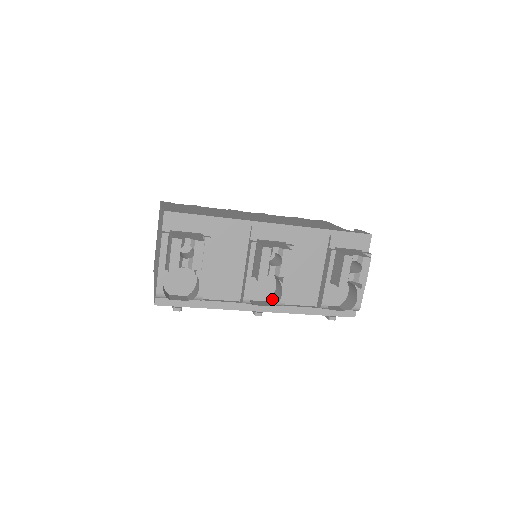
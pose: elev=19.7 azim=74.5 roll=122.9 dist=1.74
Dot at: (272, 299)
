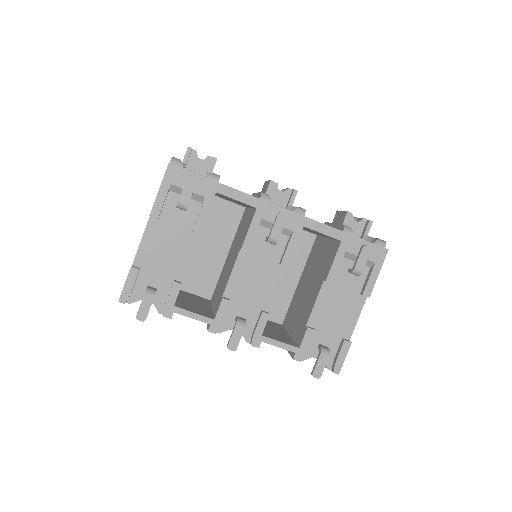
Dot at: occluded
